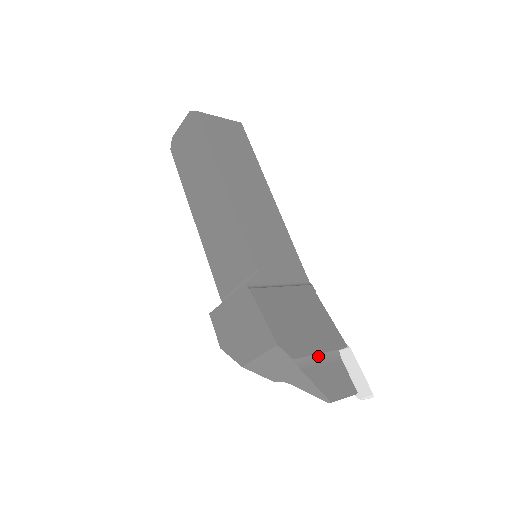
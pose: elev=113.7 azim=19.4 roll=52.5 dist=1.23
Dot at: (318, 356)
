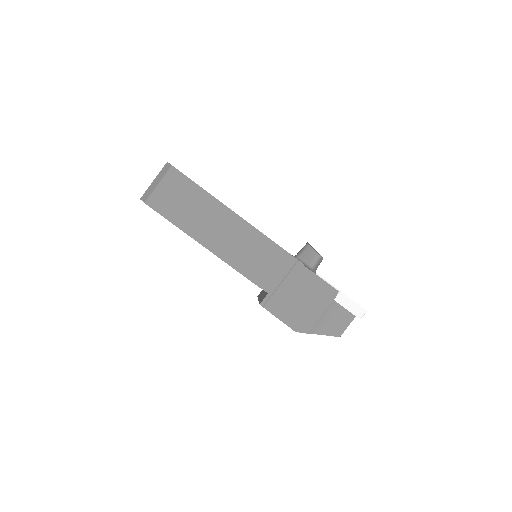
Dot at: (322, 317)
